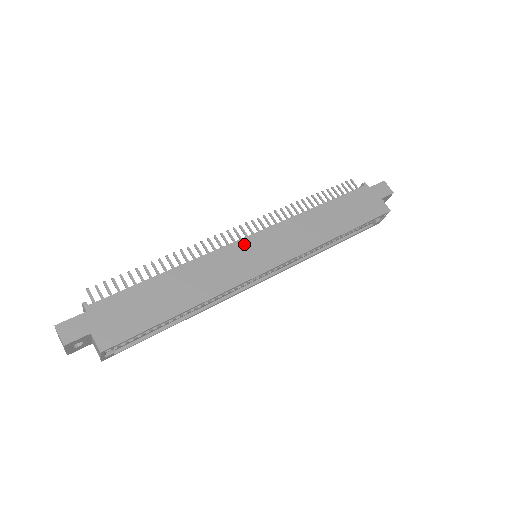
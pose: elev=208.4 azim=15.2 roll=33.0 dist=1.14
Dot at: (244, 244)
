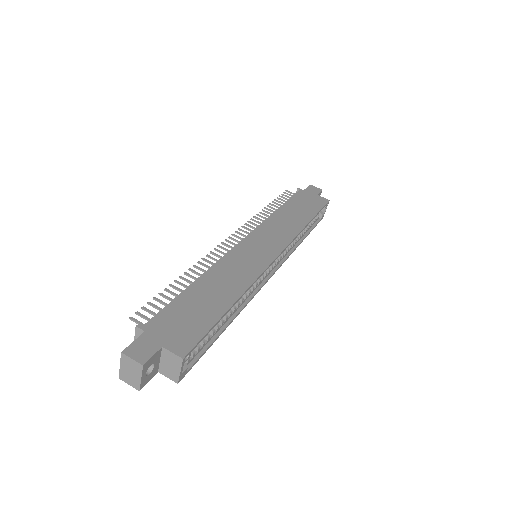
Dot at: (244, 245)
